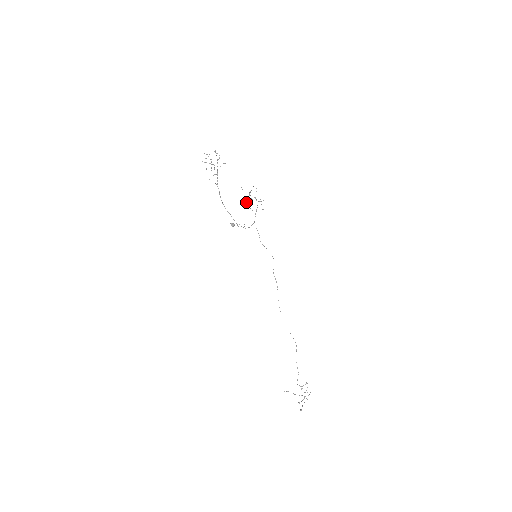
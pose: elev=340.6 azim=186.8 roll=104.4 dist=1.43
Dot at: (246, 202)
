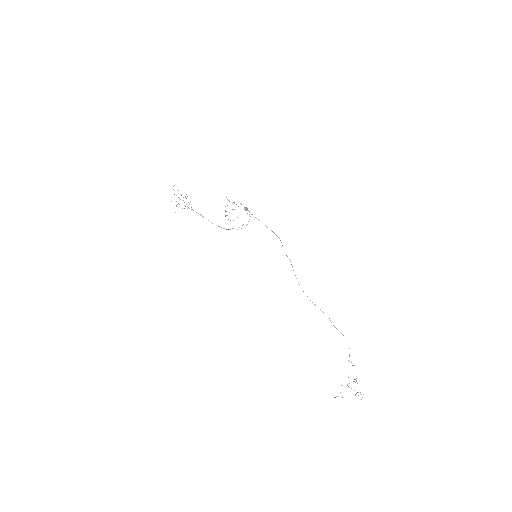
Dot at: occluded
